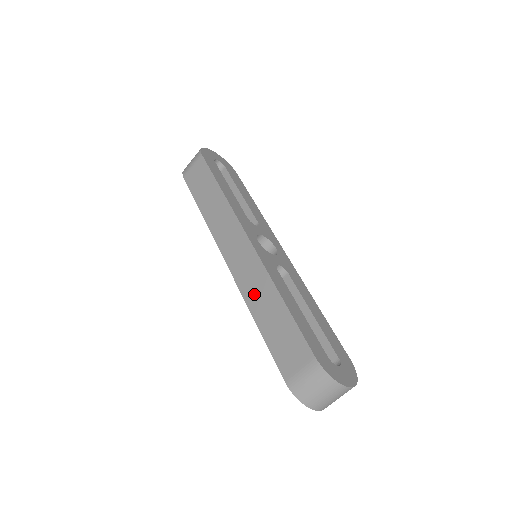
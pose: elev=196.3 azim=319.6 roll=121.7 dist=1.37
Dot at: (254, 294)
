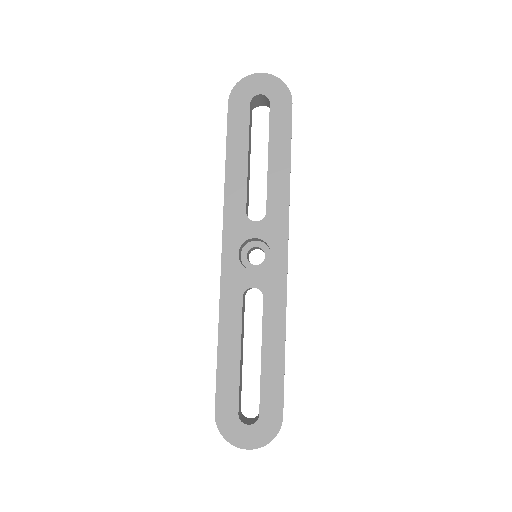
Dot at: occluded
